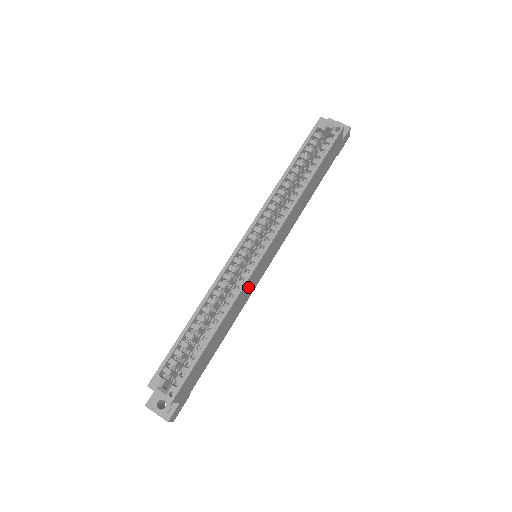
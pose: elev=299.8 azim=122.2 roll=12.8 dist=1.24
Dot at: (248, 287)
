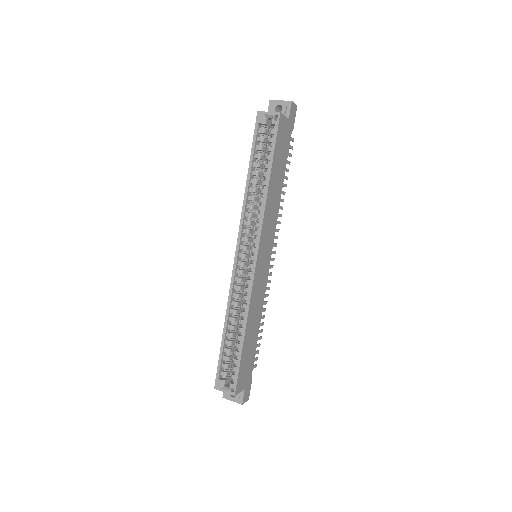
Dot at: (257, 287)
